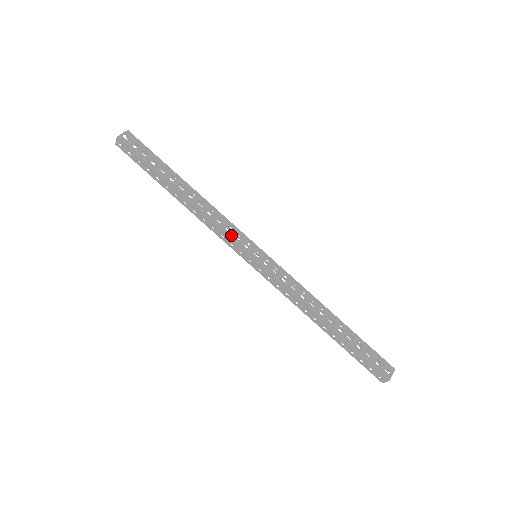
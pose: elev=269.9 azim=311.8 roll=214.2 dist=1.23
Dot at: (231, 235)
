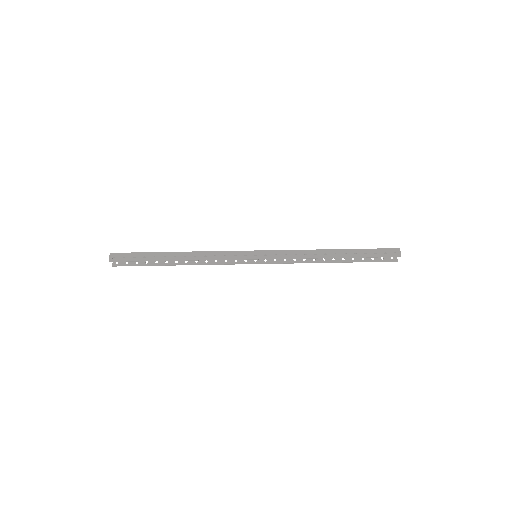
Dot at: (230, 252)
